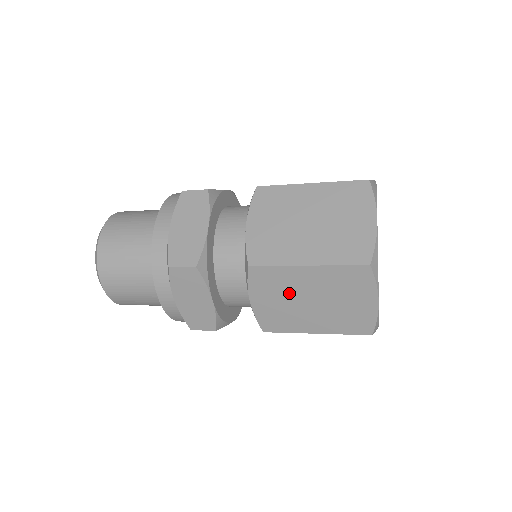
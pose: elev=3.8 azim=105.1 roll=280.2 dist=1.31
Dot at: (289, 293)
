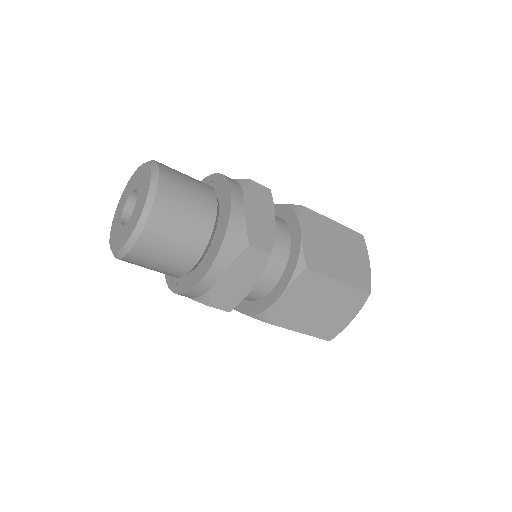
Dot at: (325, 237)
